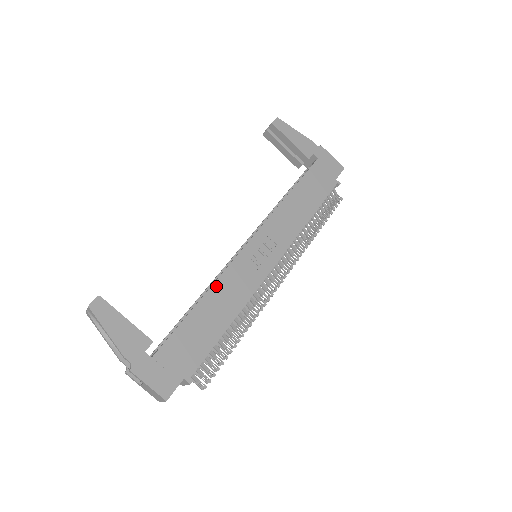
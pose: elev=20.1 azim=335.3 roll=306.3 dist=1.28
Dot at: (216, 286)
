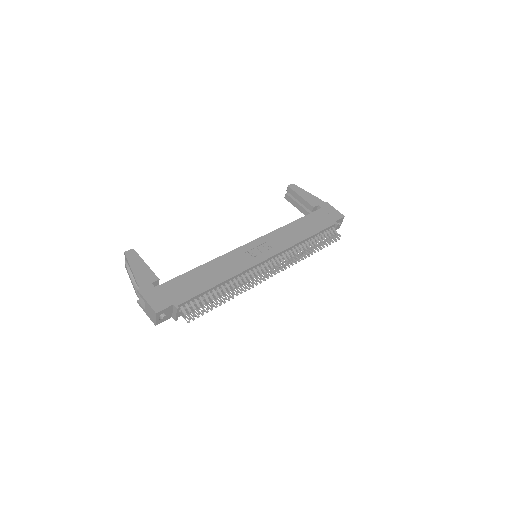
Dot at: (216, 261)
